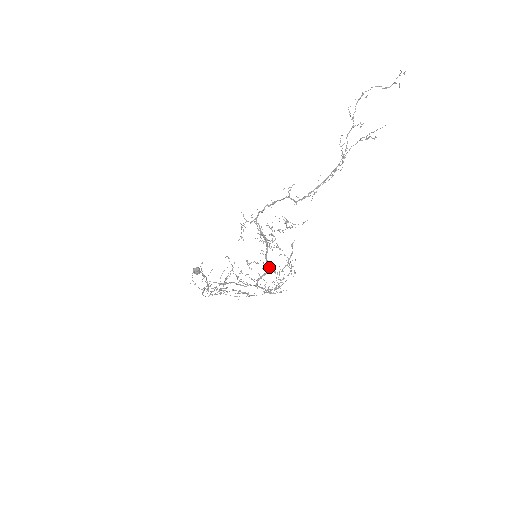
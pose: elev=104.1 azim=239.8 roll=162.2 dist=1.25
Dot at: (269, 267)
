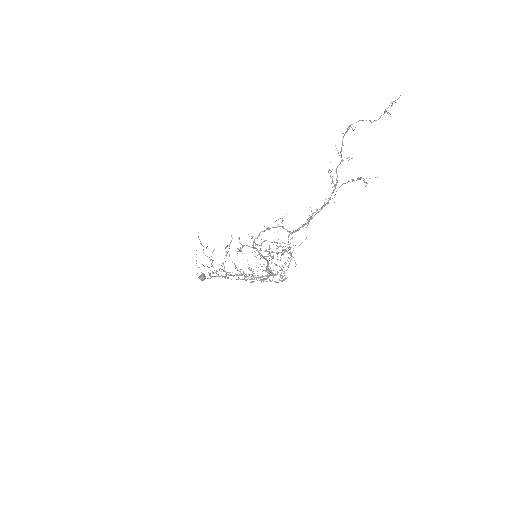
Dot at: (272, 273)
